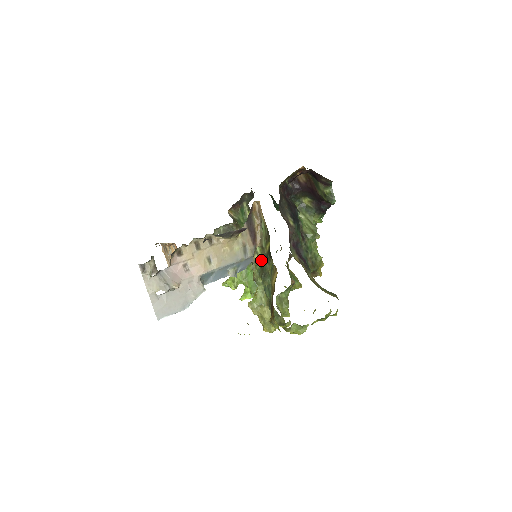
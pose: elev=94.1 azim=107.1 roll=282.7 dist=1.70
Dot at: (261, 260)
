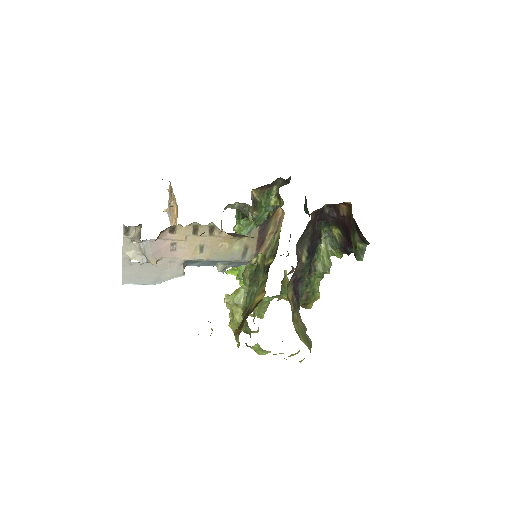
Dot at: (258, 264)
